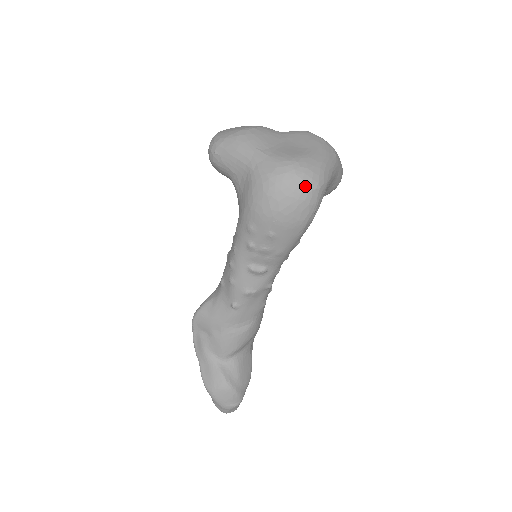
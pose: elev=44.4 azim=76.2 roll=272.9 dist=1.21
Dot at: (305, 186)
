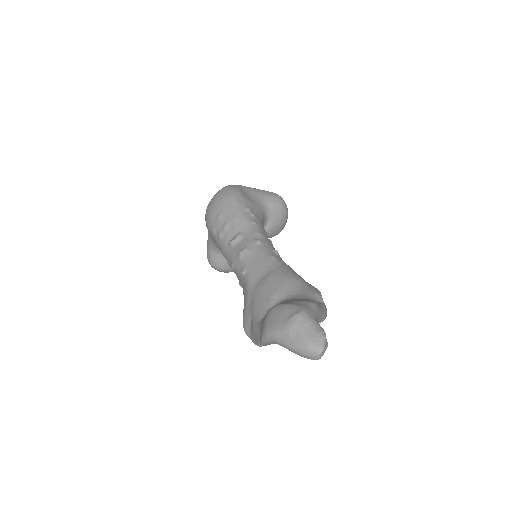
Dot at: occluded
